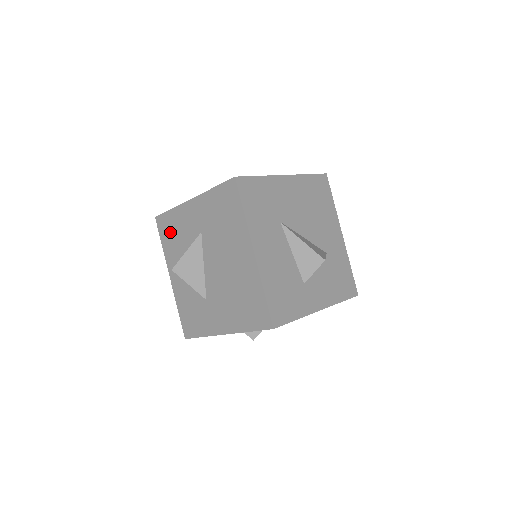
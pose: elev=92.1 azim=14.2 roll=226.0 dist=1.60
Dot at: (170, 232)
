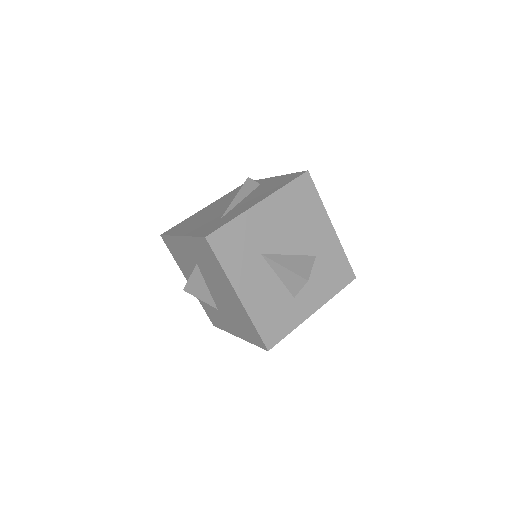
Dot at: (175, 252)
